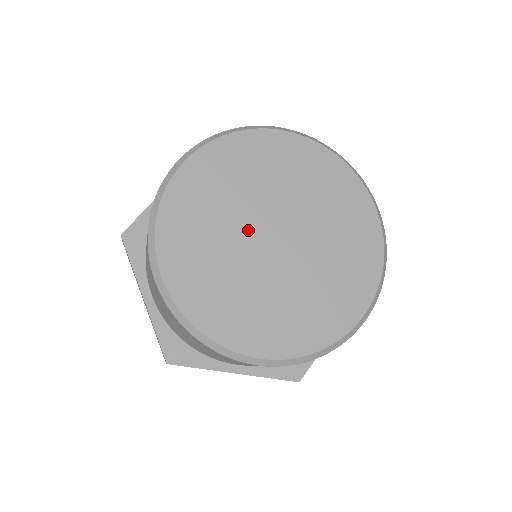
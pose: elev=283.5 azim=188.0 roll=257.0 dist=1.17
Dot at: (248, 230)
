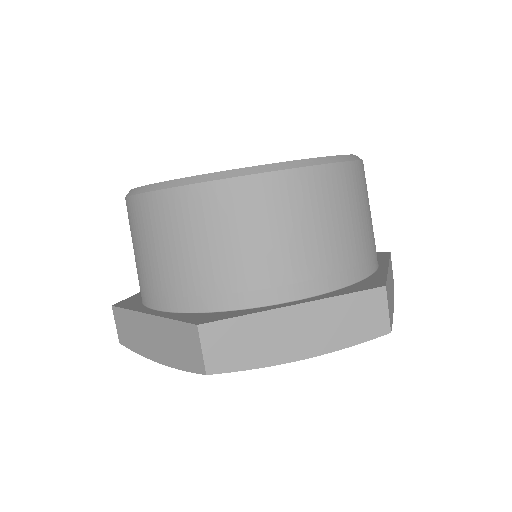
Dot at: occluded
